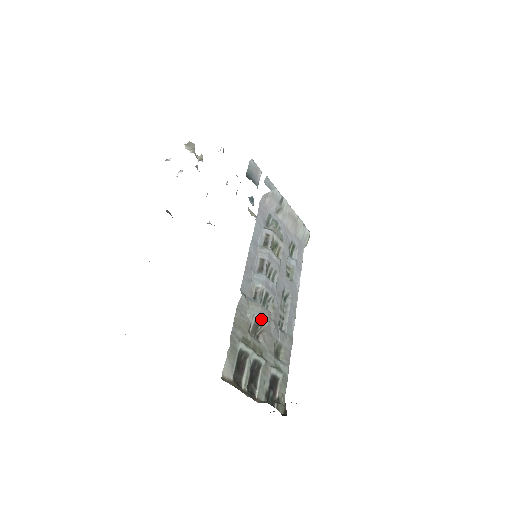
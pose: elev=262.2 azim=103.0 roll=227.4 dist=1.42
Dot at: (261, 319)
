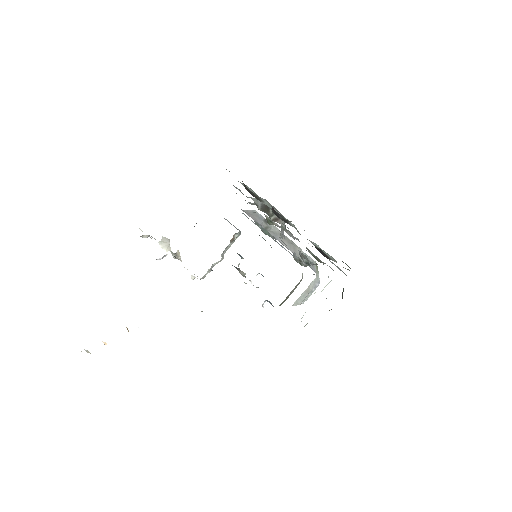
Dot at: occluded
